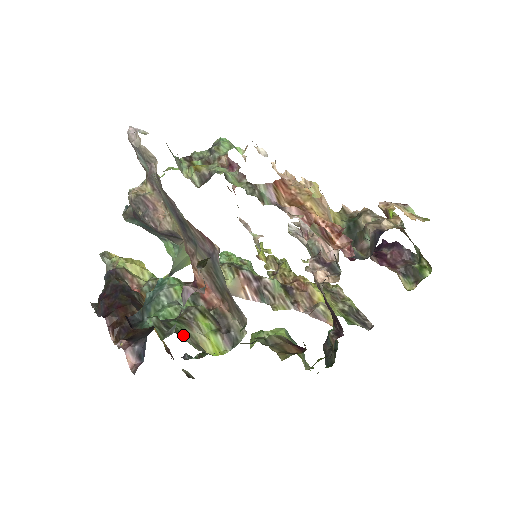
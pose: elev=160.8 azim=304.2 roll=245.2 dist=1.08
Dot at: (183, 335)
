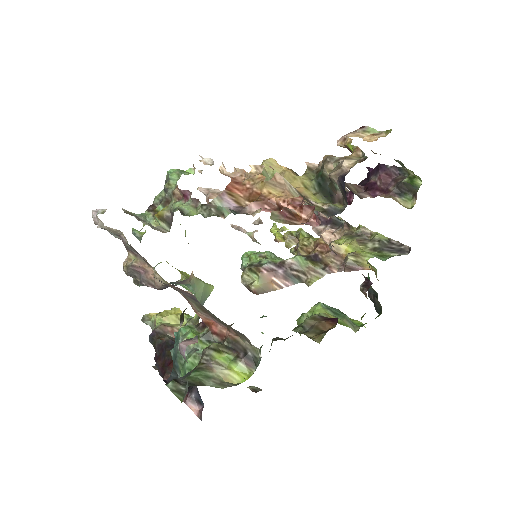
Dot at: (205, 382)
